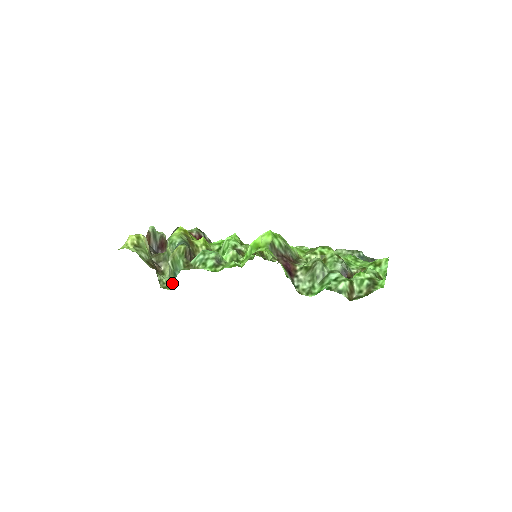
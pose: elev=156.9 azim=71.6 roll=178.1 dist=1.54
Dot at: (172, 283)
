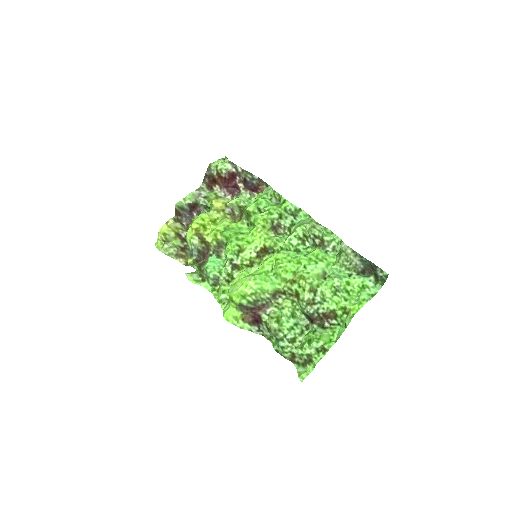
Dot at: occluded
